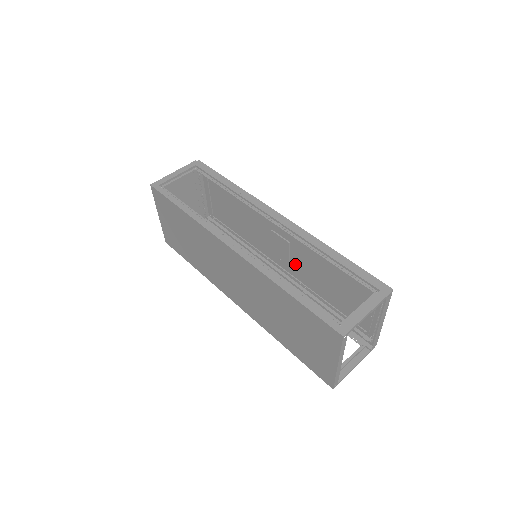
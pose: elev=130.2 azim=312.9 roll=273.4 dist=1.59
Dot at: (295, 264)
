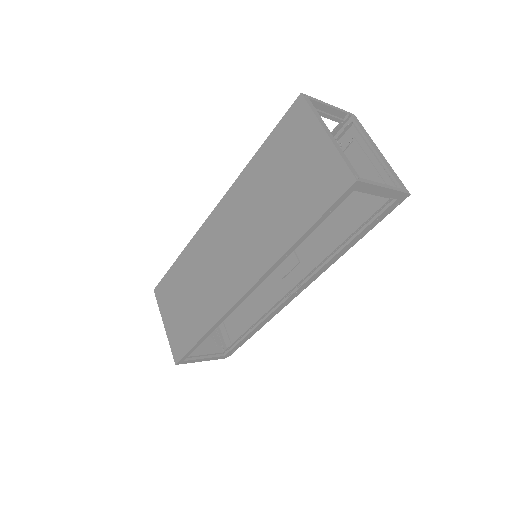
Dot at: (302, 251)
